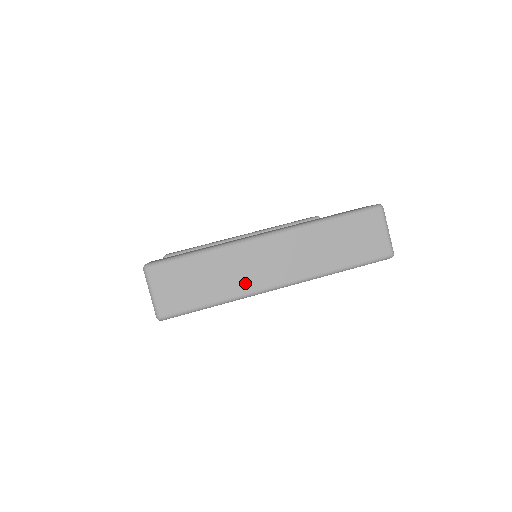
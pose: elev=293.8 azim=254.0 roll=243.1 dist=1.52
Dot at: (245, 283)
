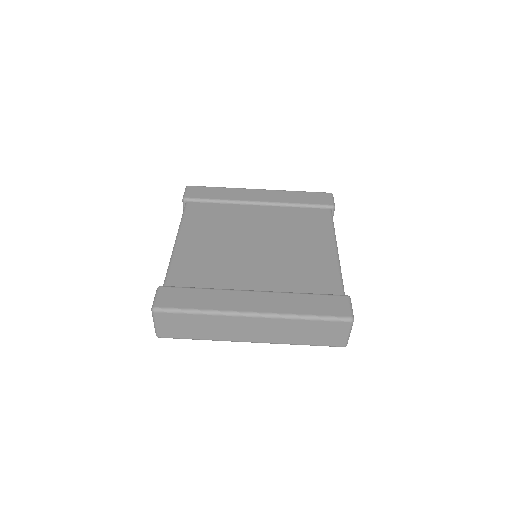
Dot at: (226, 335)
